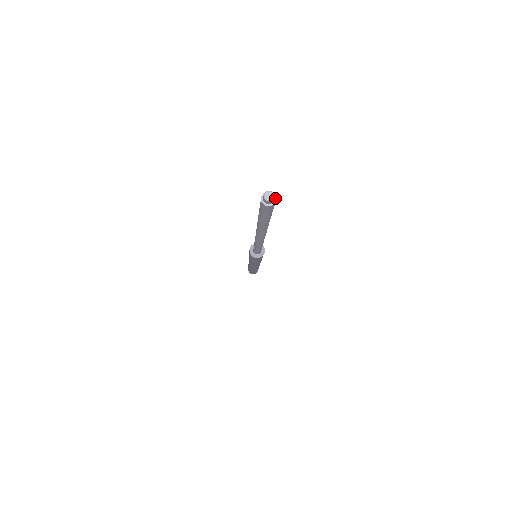
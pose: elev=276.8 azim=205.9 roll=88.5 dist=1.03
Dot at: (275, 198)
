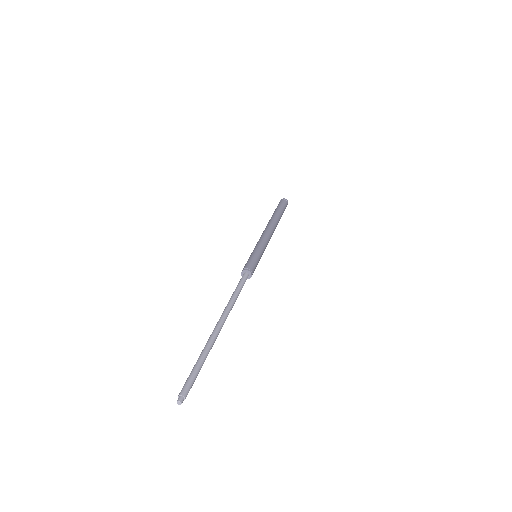
Dot at: (183, 396)
